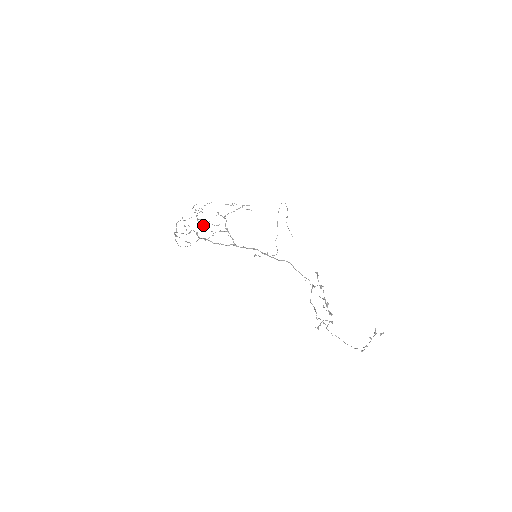
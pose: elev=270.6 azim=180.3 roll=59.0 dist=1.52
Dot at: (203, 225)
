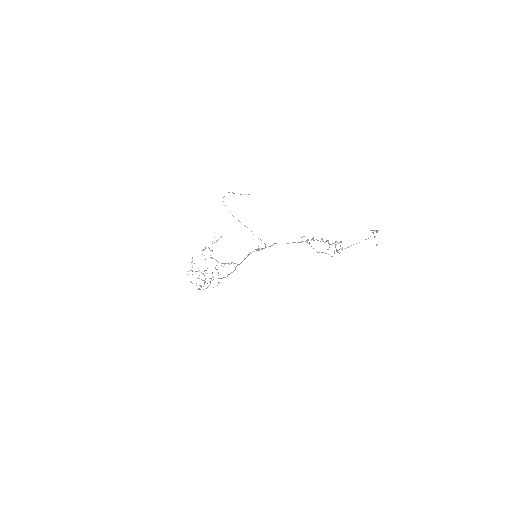
Dot at: occluded
